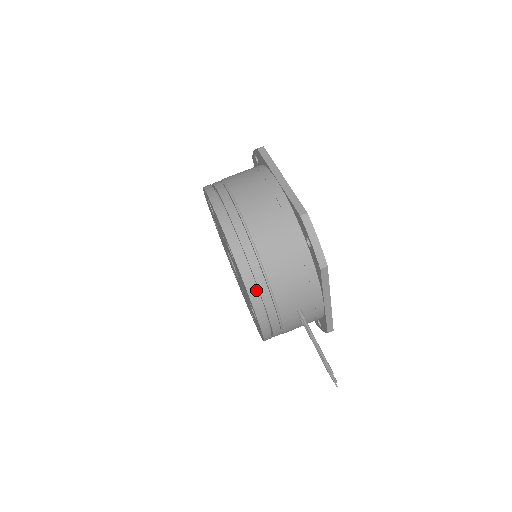
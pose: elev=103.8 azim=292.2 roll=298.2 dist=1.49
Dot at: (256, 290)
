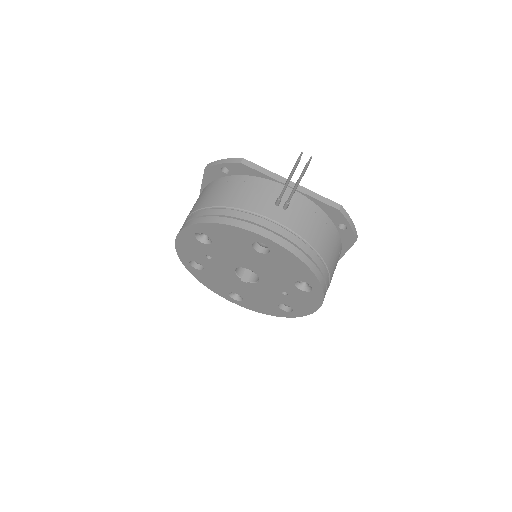
Dot at: (225, 218)
